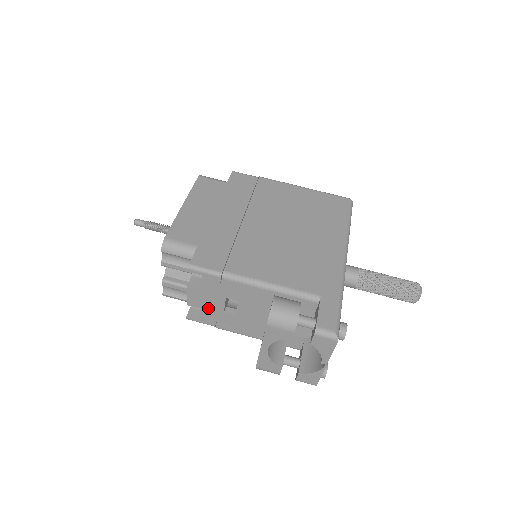
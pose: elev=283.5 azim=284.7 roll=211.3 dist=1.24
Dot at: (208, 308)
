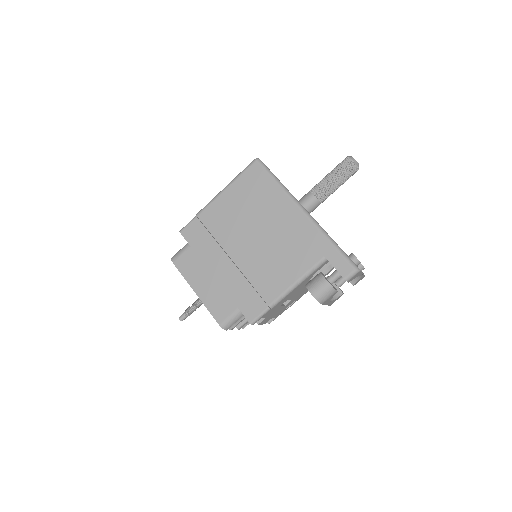
Dot at: (276, 314)
